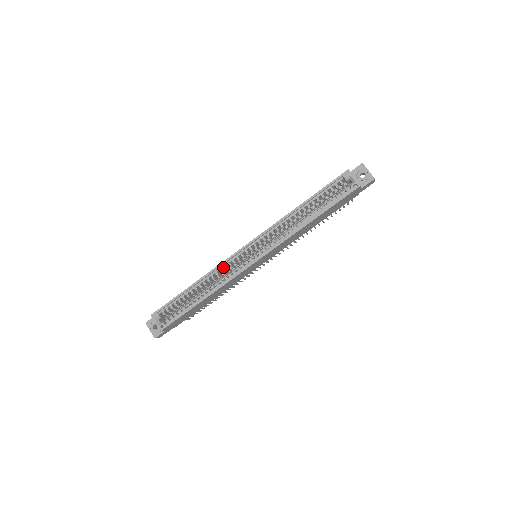
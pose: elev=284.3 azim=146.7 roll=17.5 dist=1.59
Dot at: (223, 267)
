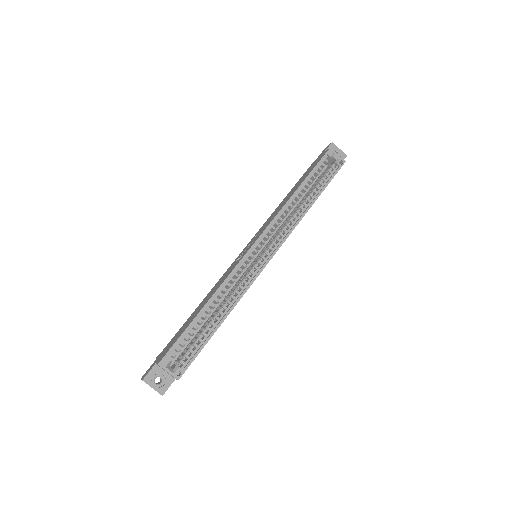
Dot at: (232, 276)
